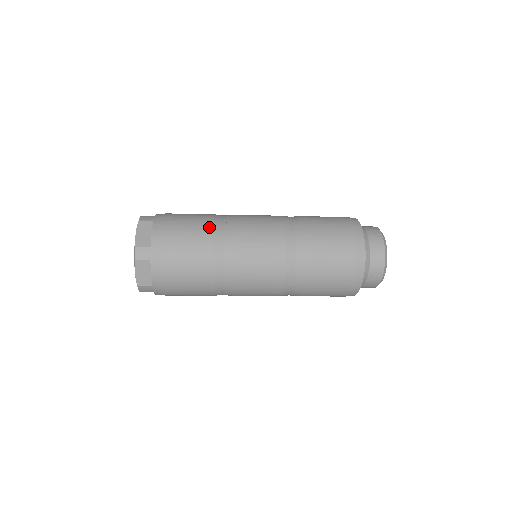
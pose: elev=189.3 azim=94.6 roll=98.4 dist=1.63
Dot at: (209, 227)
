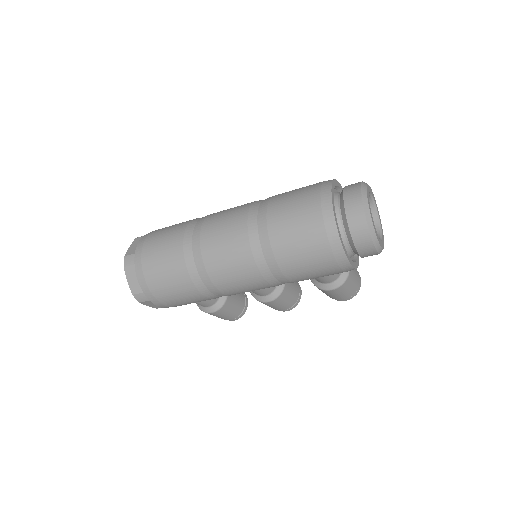
Dot at: (184, 224)
